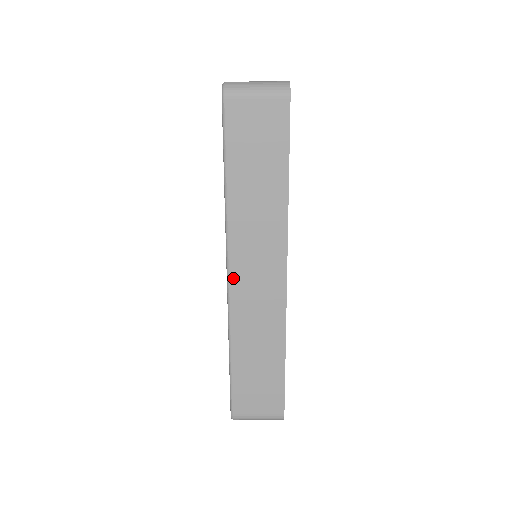
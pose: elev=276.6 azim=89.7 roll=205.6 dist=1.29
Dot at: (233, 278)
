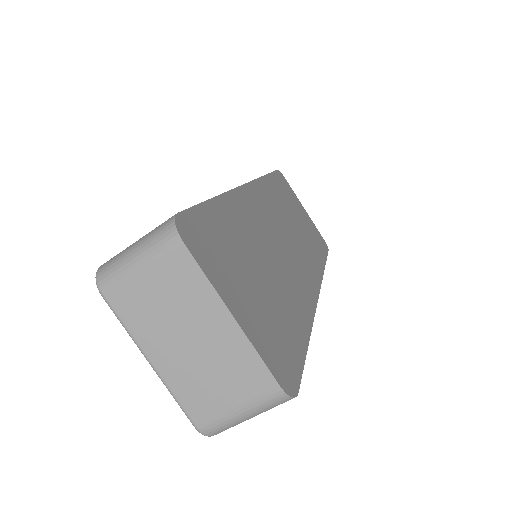
Dot at: occluded
